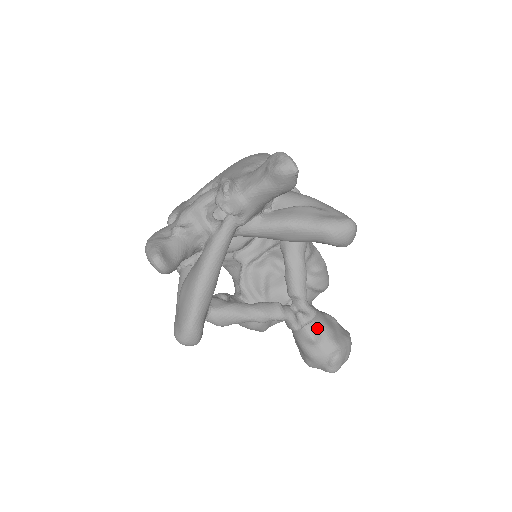
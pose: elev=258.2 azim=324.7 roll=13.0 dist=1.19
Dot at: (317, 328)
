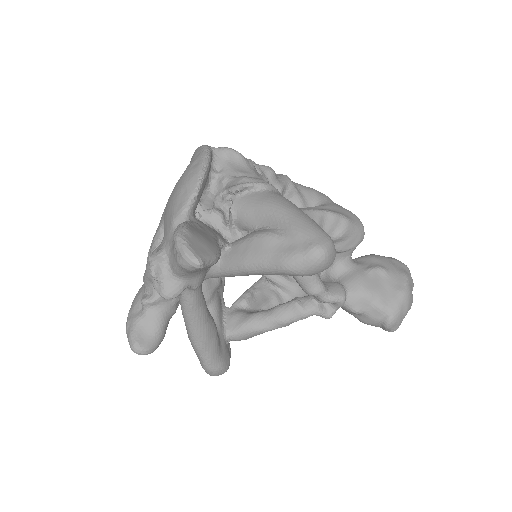
Dot at: (356, 300)
